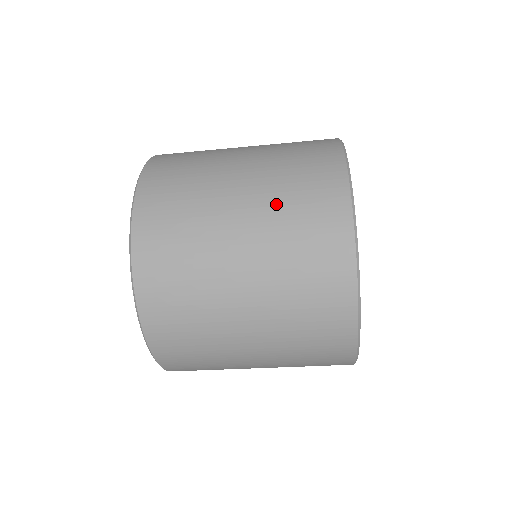
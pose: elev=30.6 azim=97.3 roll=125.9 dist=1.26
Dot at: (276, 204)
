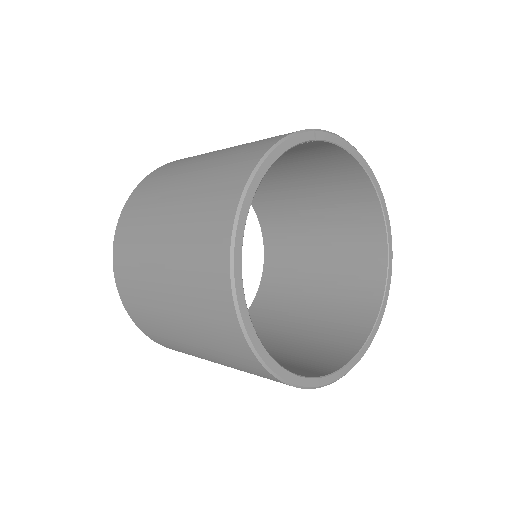
Dot at: (186, 221)
